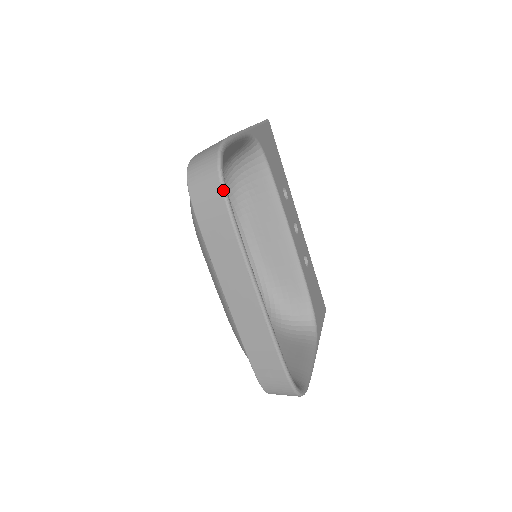
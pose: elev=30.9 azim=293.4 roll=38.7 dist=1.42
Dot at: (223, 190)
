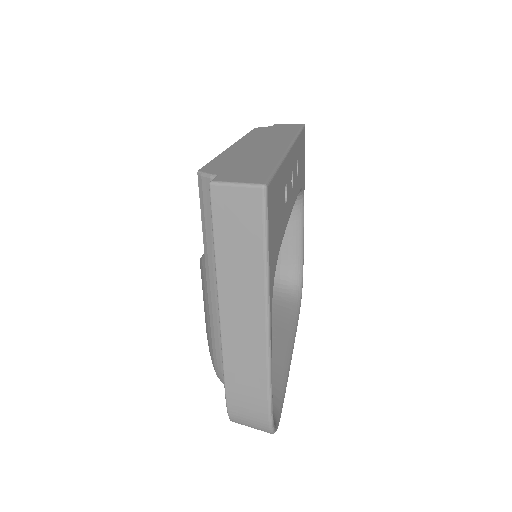
Dot at: occluded
